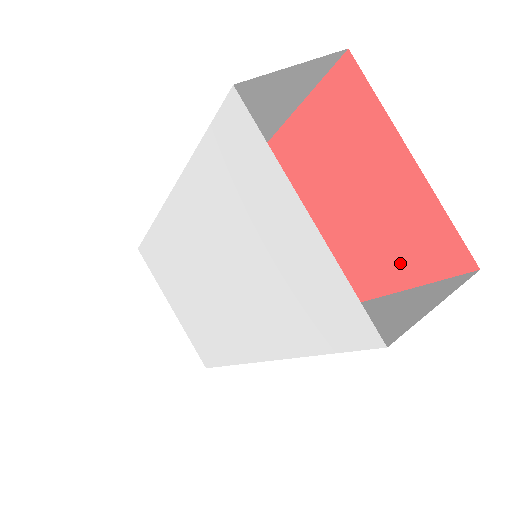
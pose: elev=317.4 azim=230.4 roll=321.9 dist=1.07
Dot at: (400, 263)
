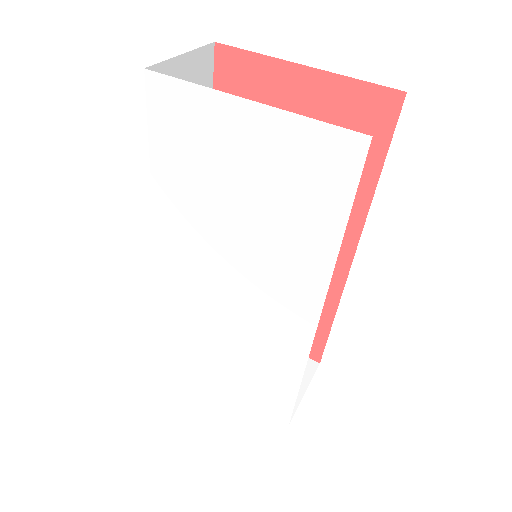
Dot at: occluded
